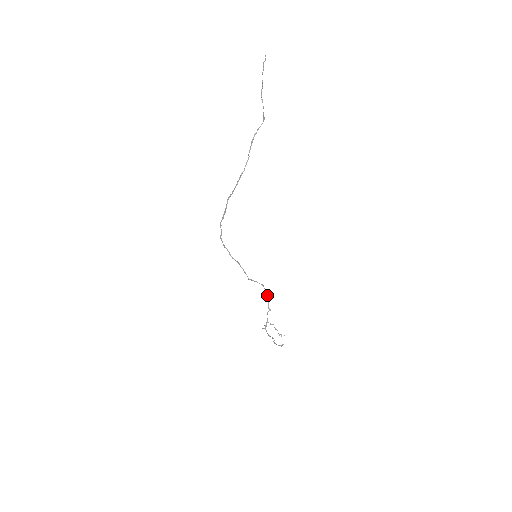
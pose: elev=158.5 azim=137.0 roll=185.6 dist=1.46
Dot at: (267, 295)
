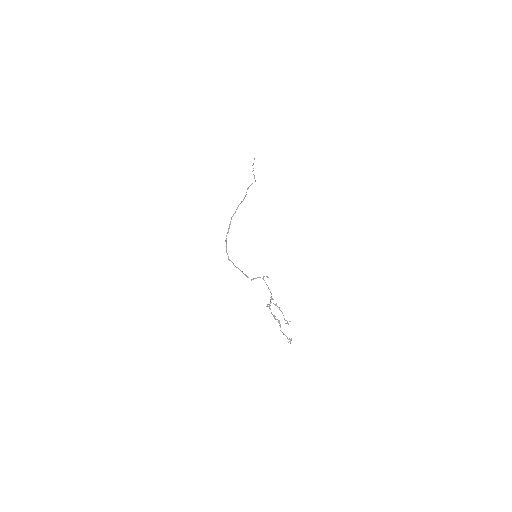
Dot at: (268, 277)
